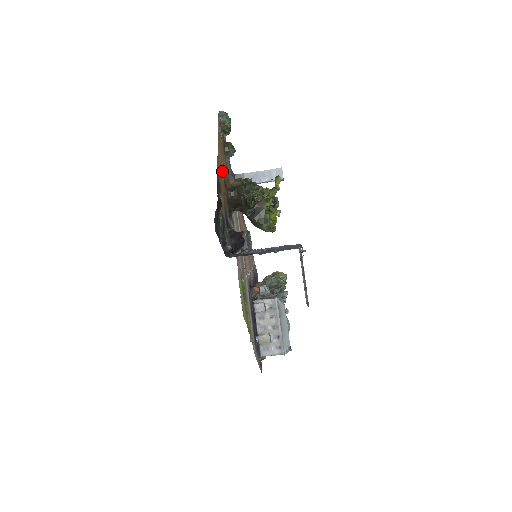
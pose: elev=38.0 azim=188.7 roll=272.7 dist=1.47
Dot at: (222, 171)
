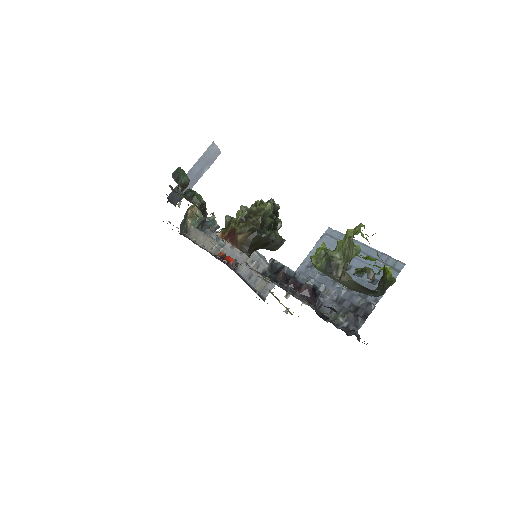
Dot at: occluded
